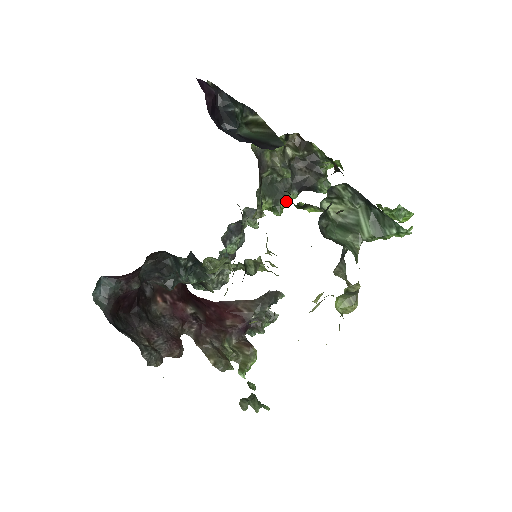
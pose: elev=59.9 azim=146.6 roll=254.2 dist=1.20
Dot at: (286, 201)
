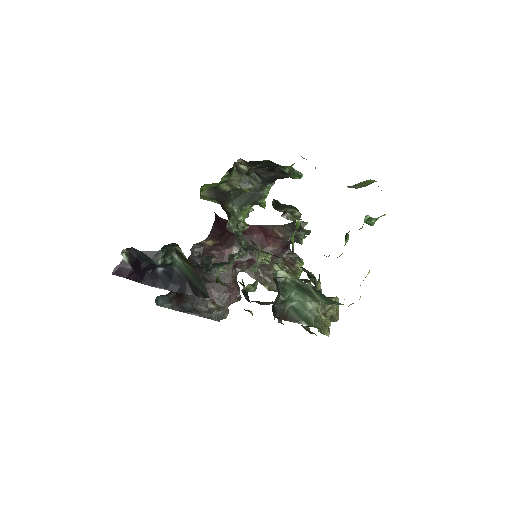
Dot at: (264, 196)
